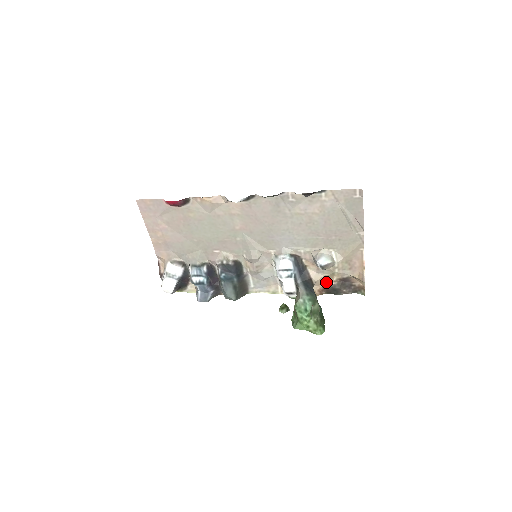
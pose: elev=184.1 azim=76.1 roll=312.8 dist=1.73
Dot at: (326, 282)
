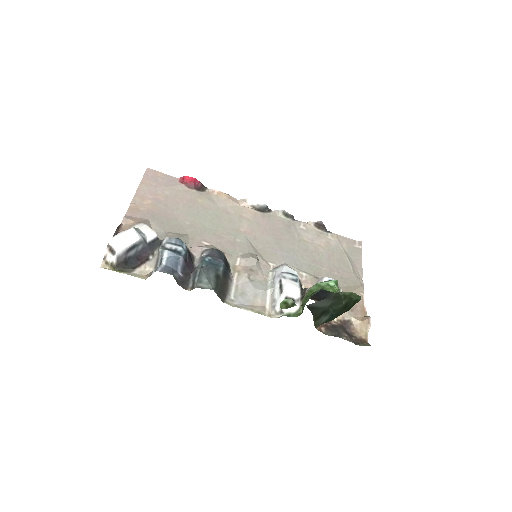
Dot at: occluded
